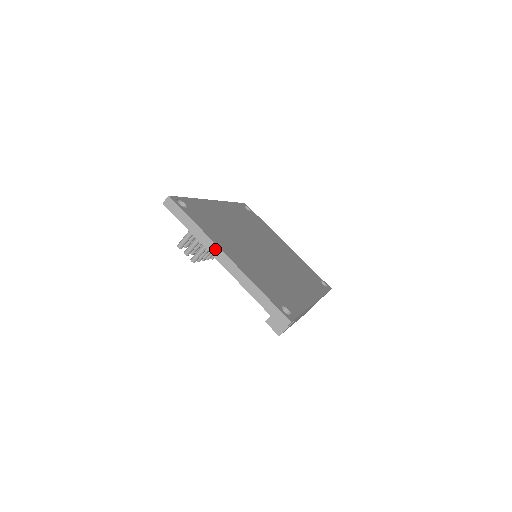
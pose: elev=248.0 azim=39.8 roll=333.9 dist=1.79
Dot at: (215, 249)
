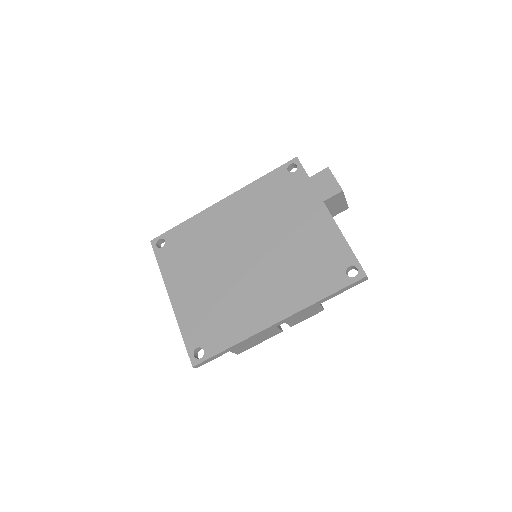
Dot at: (168, 290)
